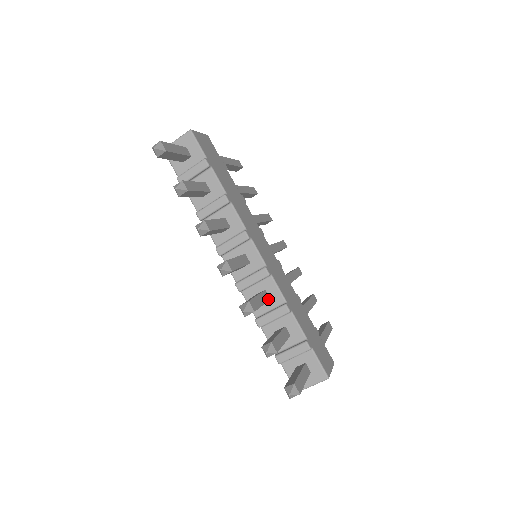
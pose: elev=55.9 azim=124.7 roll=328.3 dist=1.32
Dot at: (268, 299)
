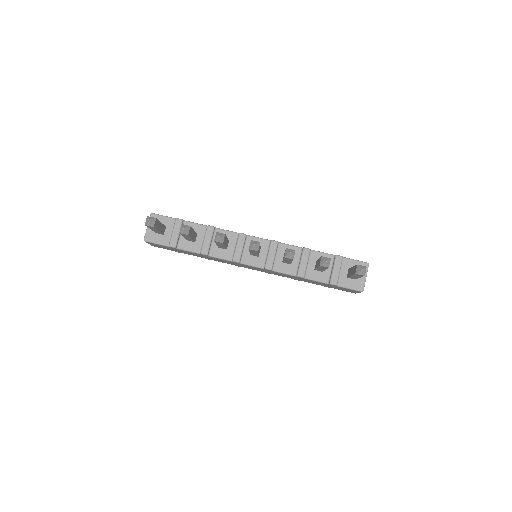
Dot at: occluded
